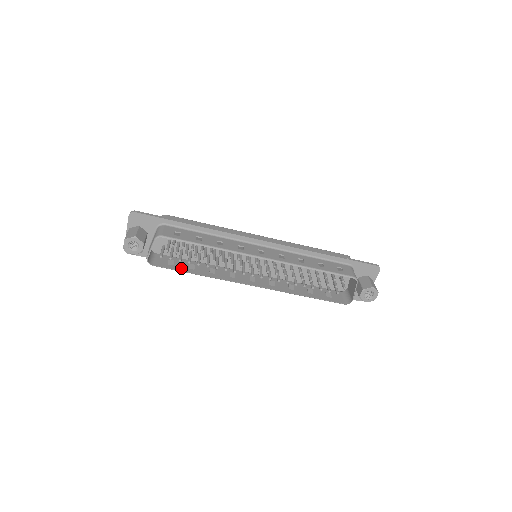
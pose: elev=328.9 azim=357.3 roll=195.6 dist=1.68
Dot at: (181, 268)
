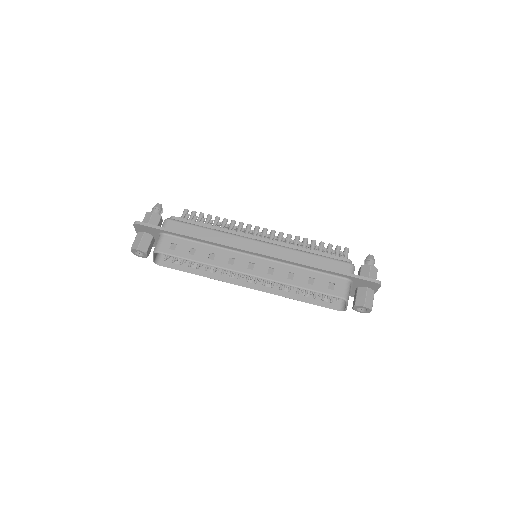
Dot at: (184, 268)
